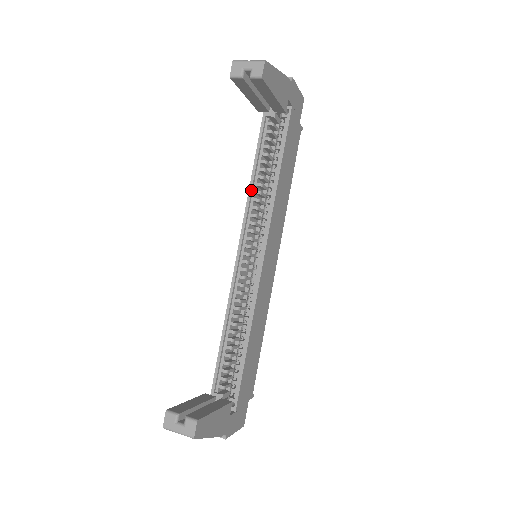
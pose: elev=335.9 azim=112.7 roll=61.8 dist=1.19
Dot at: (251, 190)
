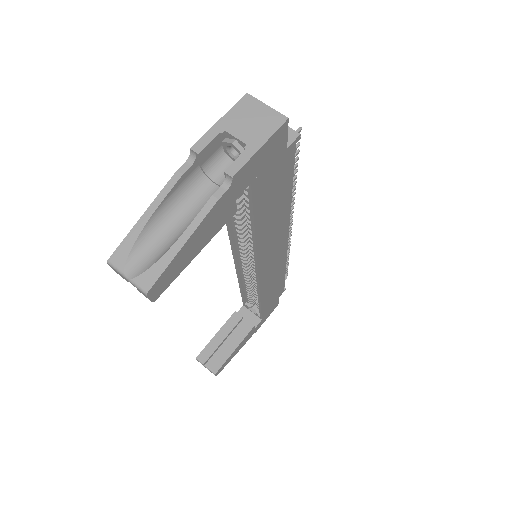
Dot at: (229, 227)
